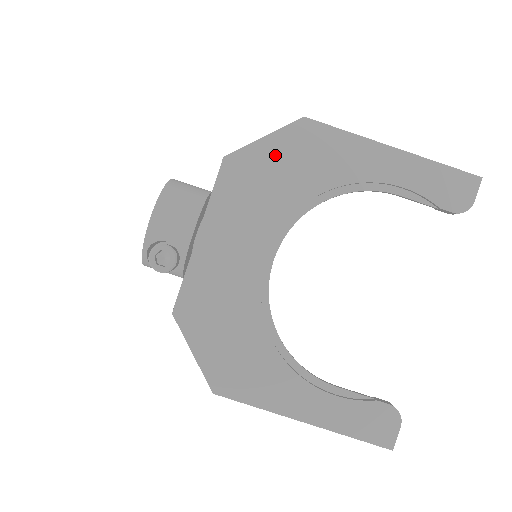
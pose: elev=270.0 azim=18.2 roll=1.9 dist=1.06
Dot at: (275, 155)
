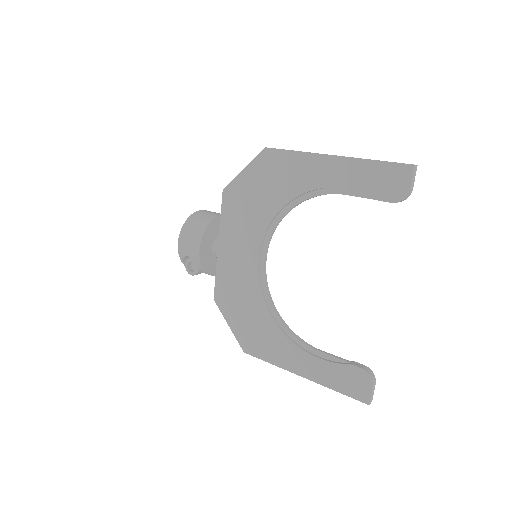
Dot at: (252, 181)
